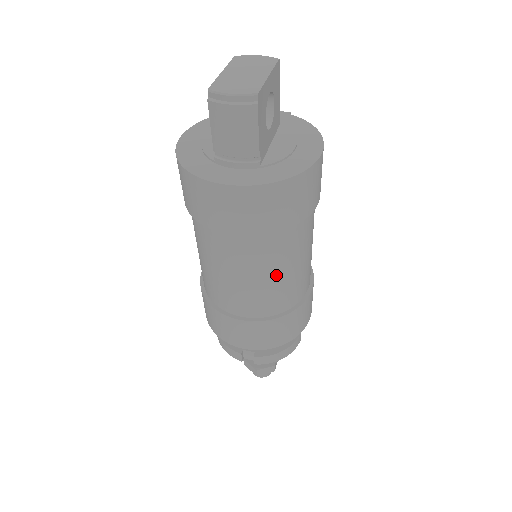
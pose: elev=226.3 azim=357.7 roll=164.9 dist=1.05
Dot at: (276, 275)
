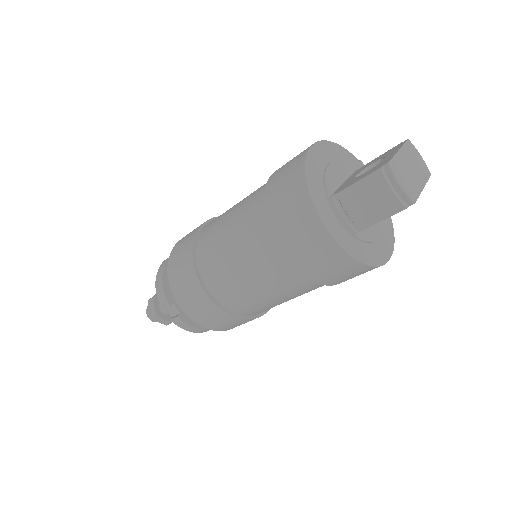
Dot at: (271, 296)
